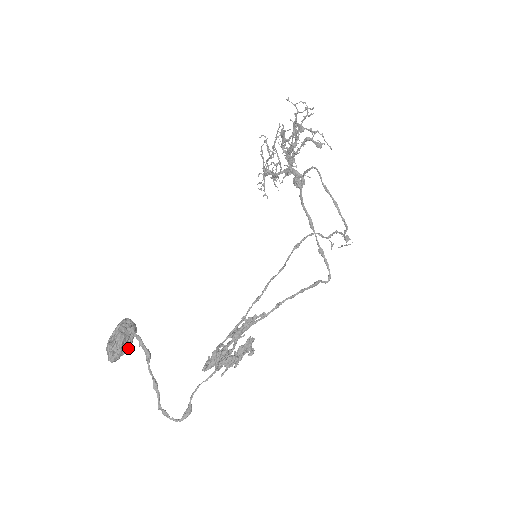
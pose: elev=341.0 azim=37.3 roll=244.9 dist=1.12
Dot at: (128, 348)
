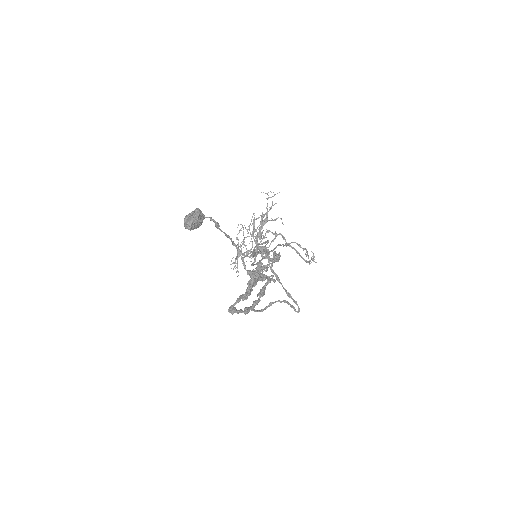
Dot at: (200, 223)
